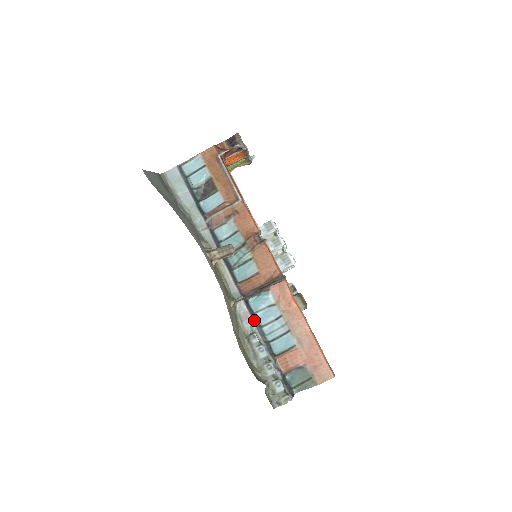
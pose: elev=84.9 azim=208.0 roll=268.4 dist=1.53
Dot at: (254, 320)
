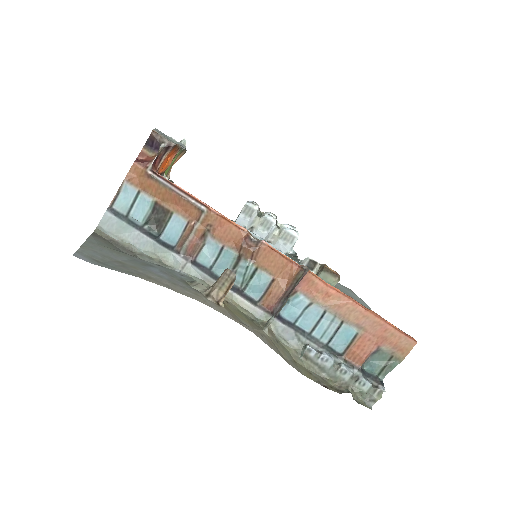
Dot at: (298, 332)
